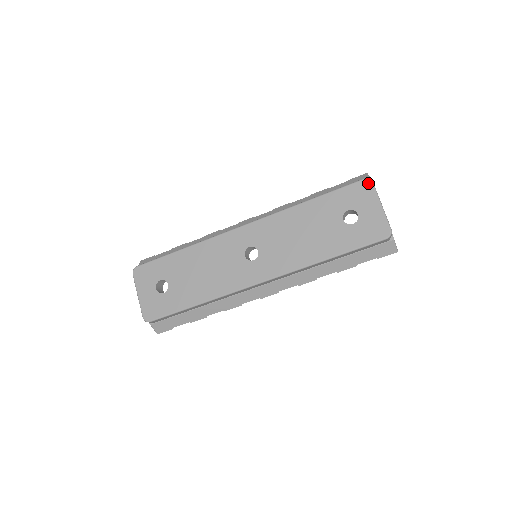
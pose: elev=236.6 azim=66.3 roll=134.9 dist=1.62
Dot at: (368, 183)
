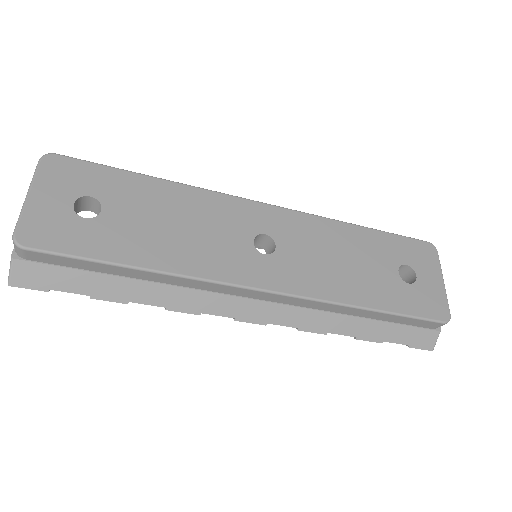
Dot at: (433, 249)
